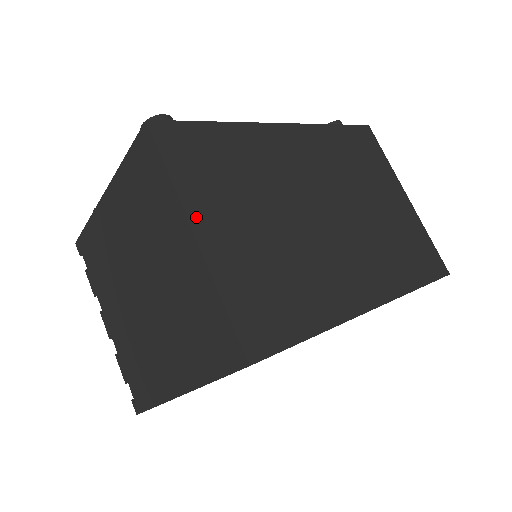
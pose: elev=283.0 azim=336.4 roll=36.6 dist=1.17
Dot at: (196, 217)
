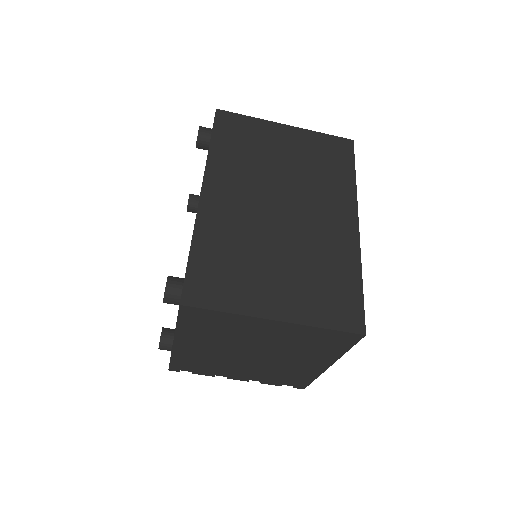
Dot at: (263, 312)
